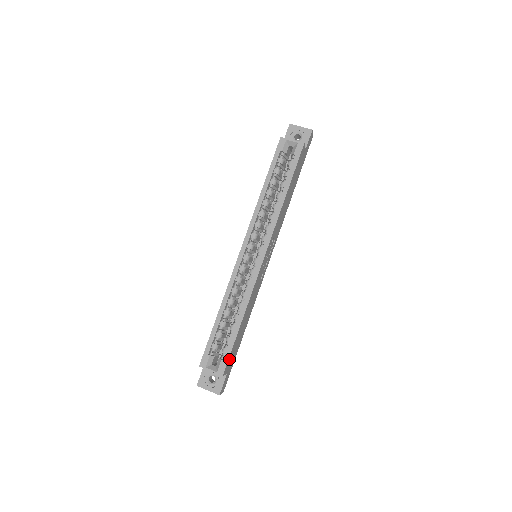
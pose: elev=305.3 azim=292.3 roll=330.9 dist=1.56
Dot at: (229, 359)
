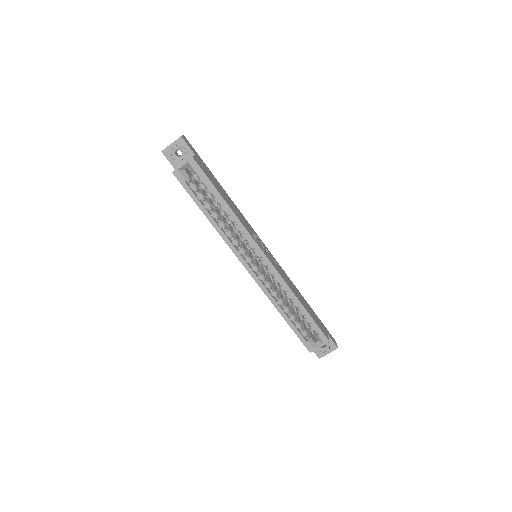
Dot at: (320, 329)
